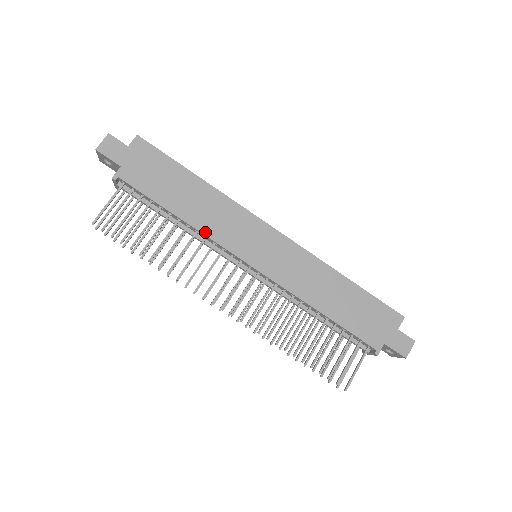
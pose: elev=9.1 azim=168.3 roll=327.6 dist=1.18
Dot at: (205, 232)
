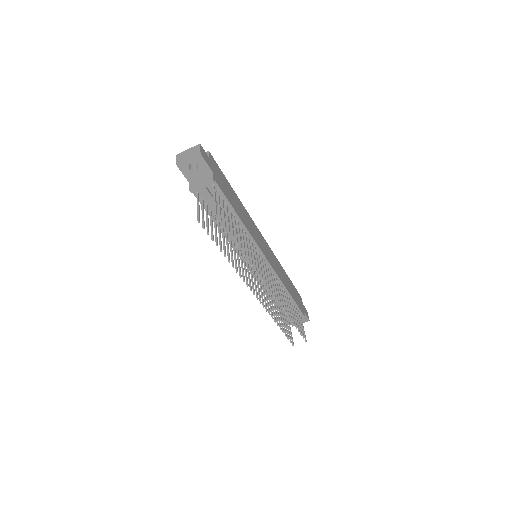
Dot at: (250, 233)
